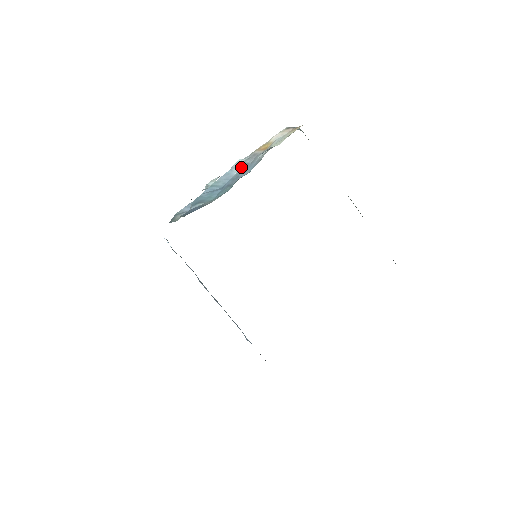
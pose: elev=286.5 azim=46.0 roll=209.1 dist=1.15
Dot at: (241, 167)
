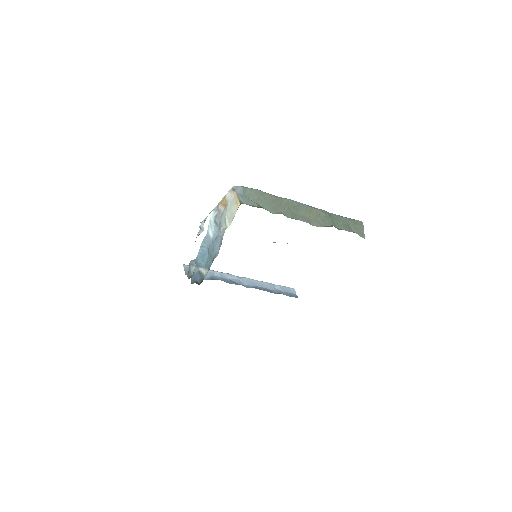
Dot at: (214, 227)
